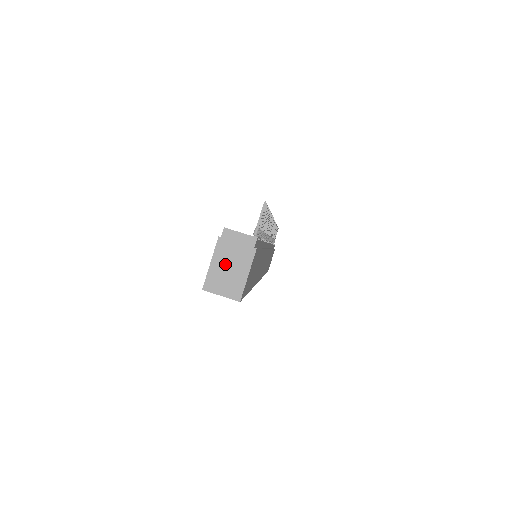
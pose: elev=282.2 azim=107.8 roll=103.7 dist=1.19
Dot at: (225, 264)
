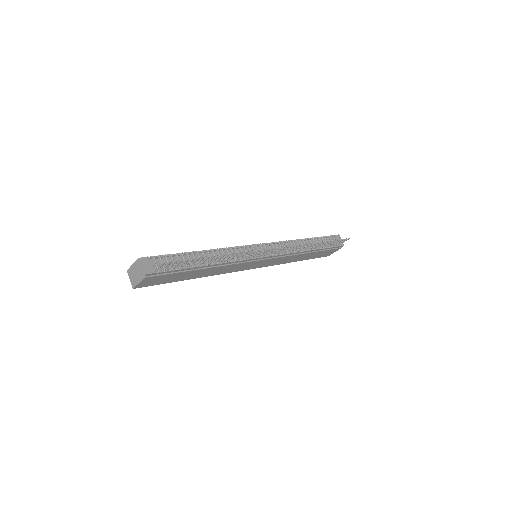
Dot at: (135, 270)
